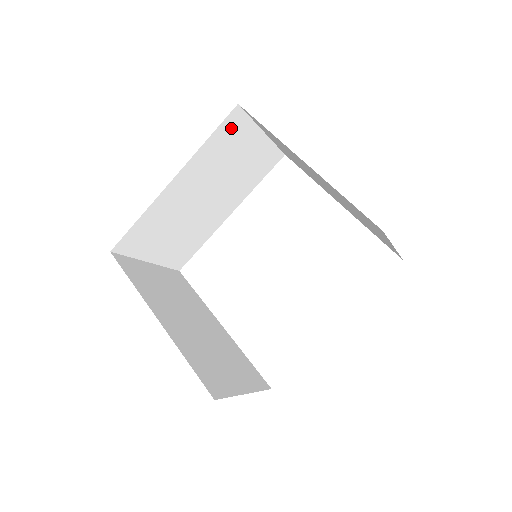
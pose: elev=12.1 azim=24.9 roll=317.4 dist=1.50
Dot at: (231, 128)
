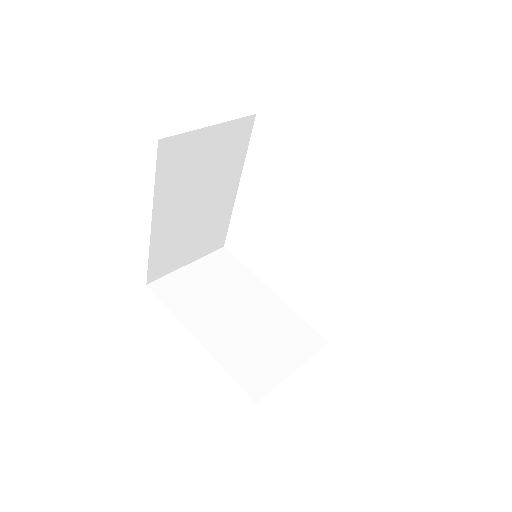
Dot at: (171, 155)
